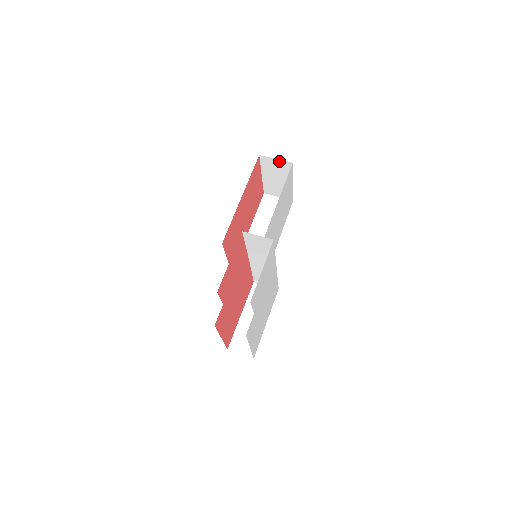
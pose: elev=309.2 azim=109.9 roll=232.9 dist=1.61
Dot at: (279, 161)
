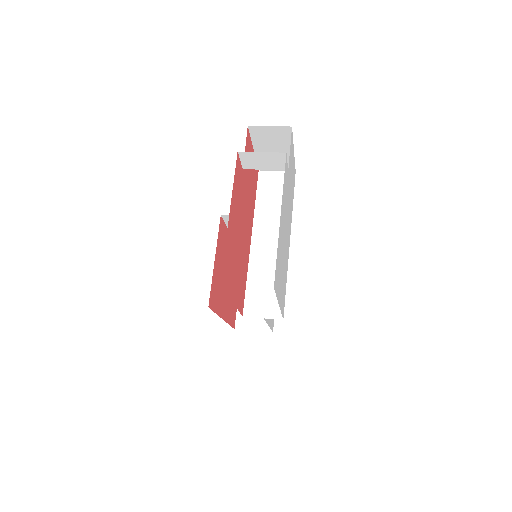
Dot at: occluded
